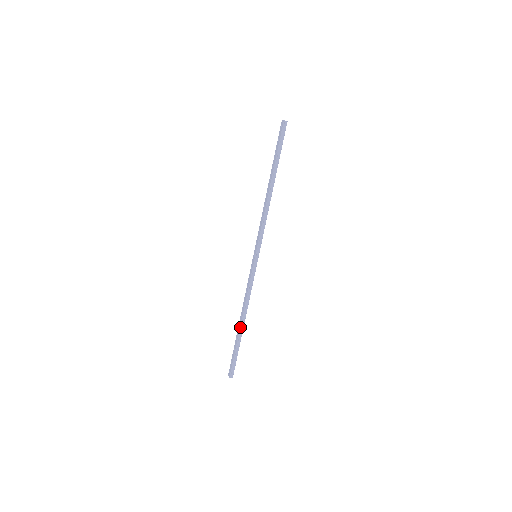
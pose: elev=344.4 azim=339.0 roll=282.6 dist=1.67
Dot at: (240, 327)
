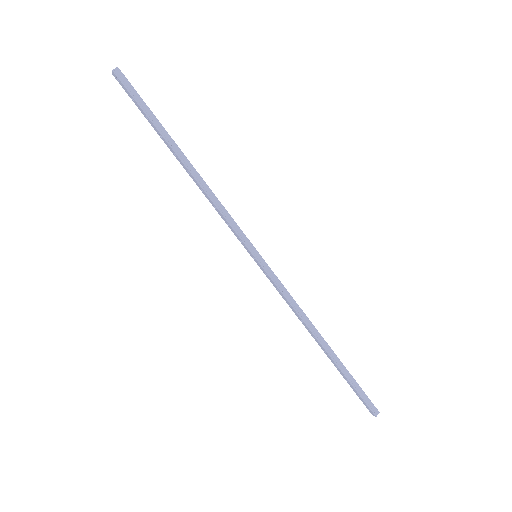
Dot at: (326, 351)
